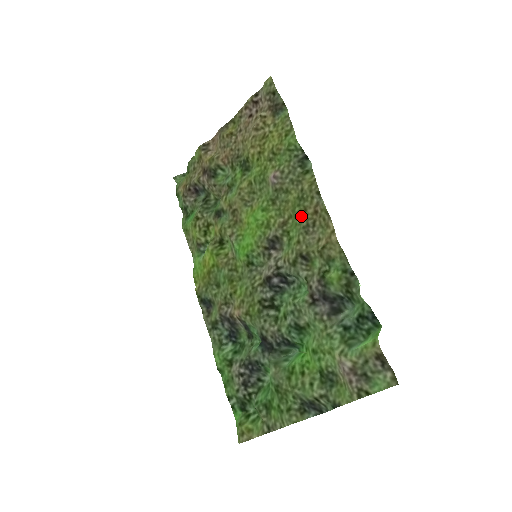
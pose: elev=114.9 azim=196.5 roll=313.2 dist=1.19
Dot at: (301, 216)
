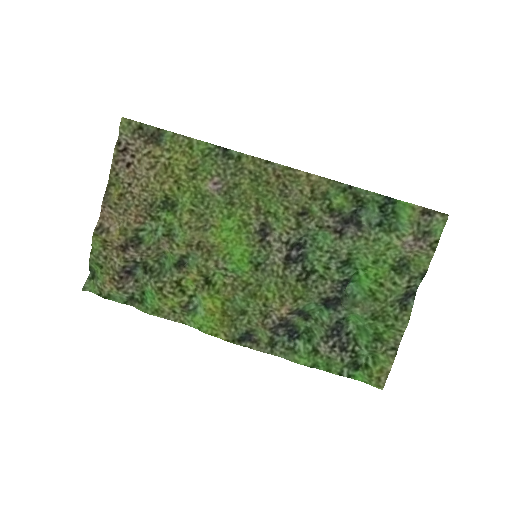
Dot at: (269, 190)
